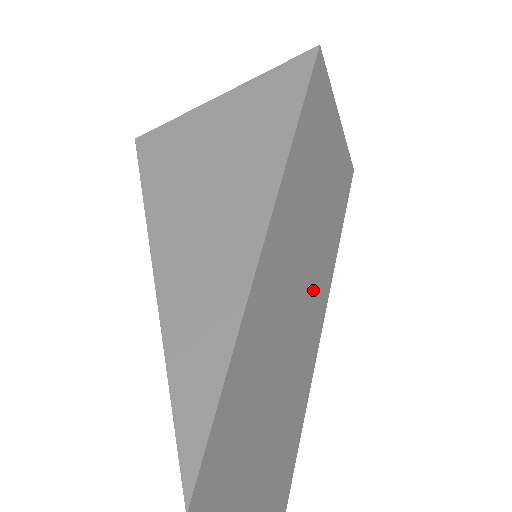
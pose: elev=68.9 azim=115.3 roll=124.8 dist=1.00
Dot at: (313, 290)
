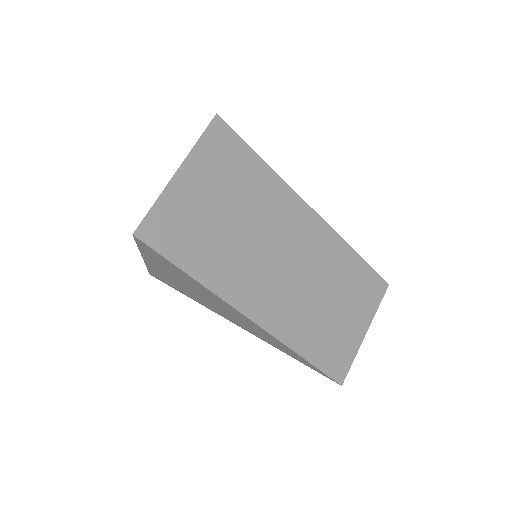
Dot at: (297, 241)
